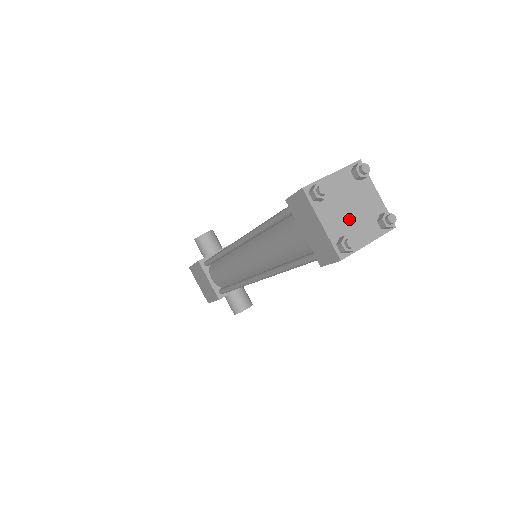
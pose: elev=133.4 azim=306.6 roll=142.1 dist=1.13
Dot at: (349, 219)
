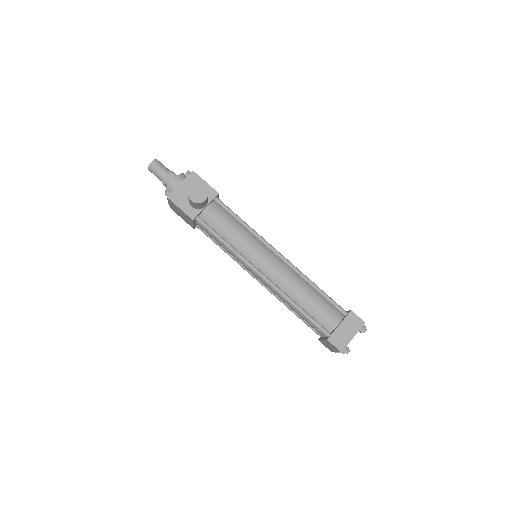
Dot at: occluded
